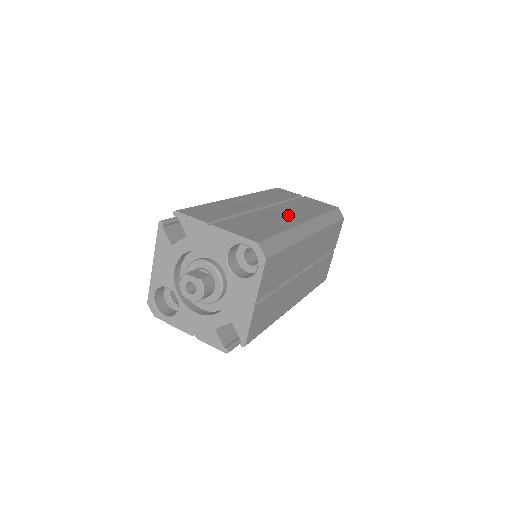
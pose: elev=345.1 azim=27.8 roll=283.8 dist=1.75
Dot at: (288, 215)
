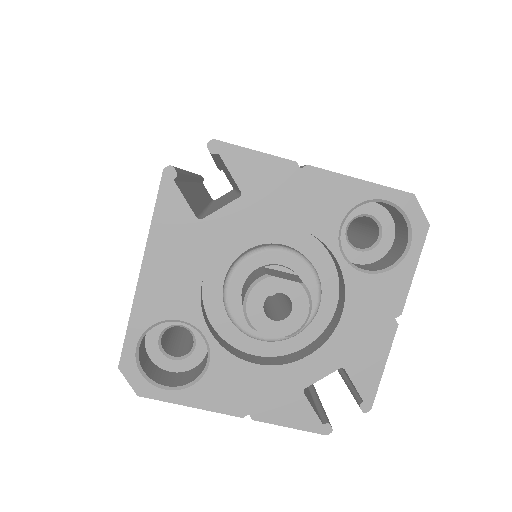
Dot at: occluded
